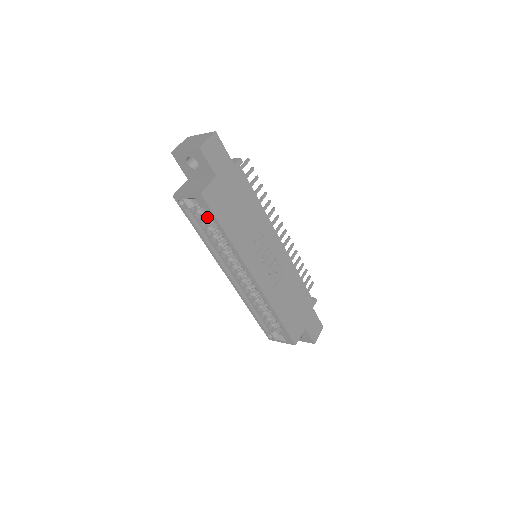
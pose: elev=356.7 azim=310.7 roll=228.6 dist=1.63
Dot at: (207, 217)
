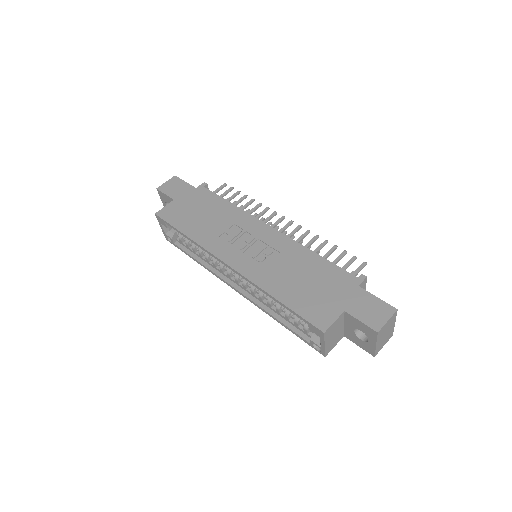
Dot at: occluded
